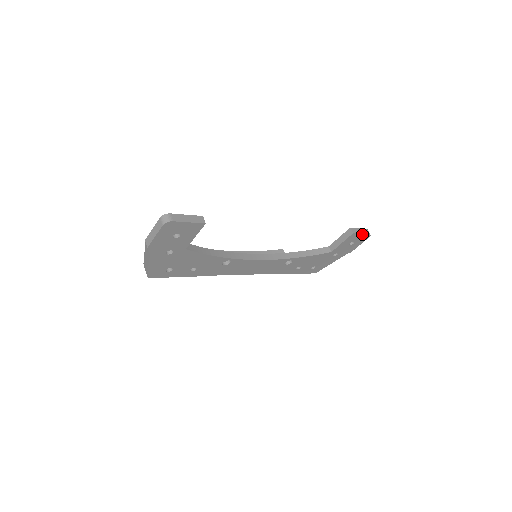
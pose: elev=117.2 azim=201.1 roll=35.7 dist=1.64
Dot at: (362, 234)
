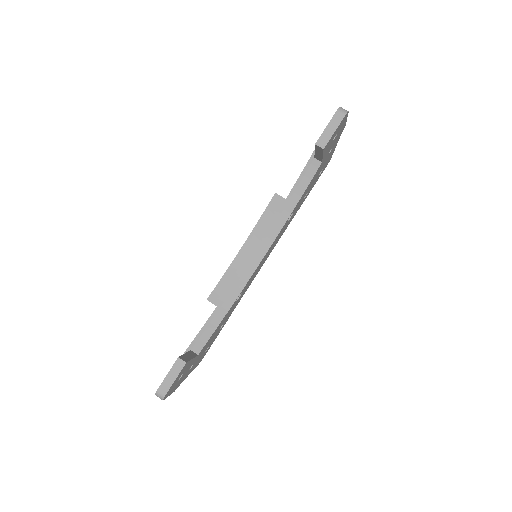
Dot at: (335, 130)
